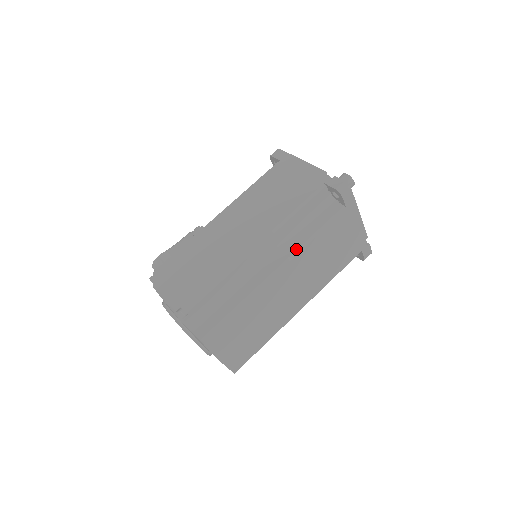
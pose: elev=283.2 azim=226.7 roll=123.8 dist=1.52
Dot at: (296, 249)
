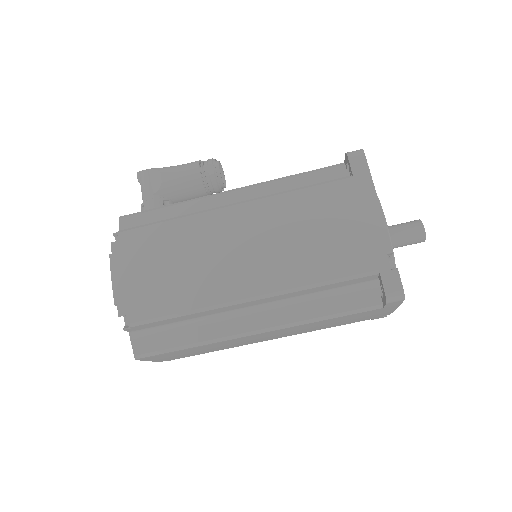
Dot at: (294, 321)
